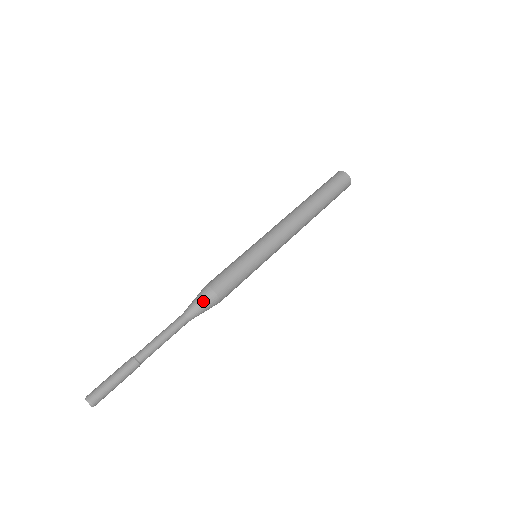
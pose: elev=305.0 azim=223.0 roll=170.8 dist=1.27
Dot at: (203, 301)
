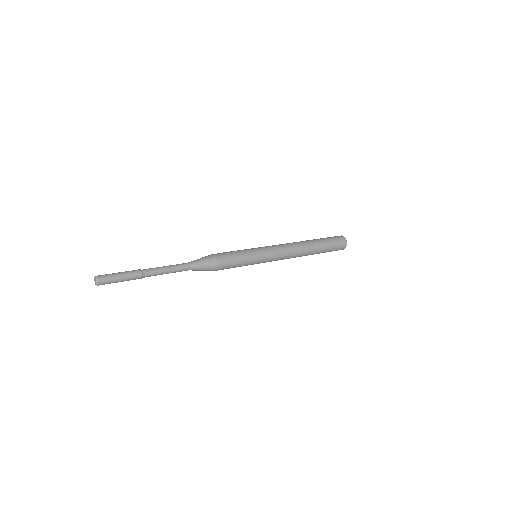
Dot at: (204, 258)
